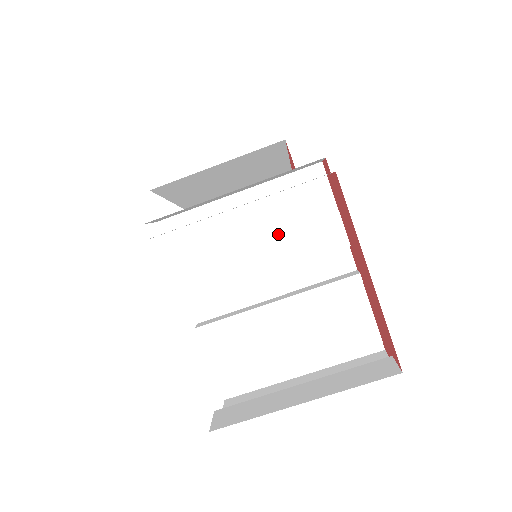
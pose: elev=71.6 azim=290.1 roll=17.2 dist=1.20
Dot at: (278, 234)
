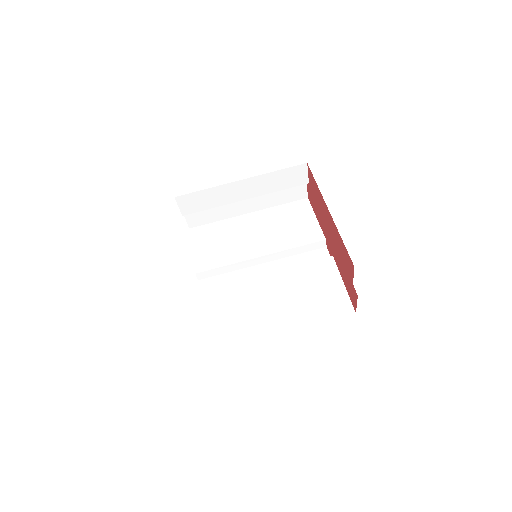
Dot at: (273, 234)
